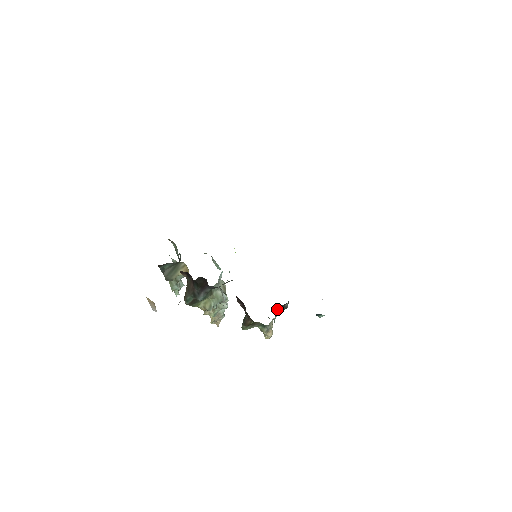
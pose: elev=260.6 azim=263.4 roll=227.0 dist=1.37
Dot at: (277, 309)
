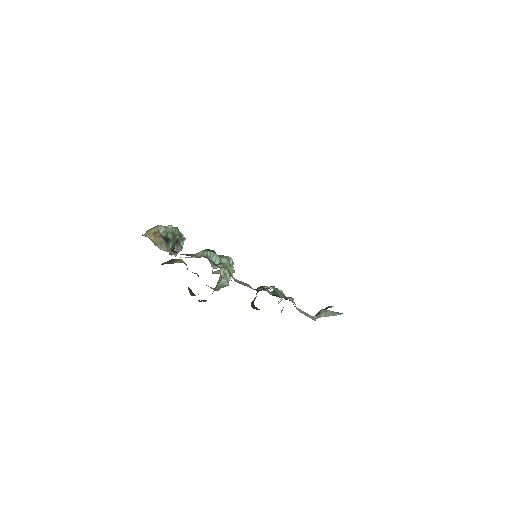
Dot at: occluded
